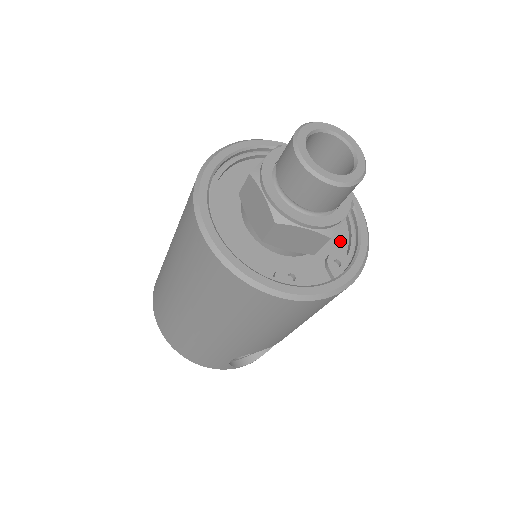
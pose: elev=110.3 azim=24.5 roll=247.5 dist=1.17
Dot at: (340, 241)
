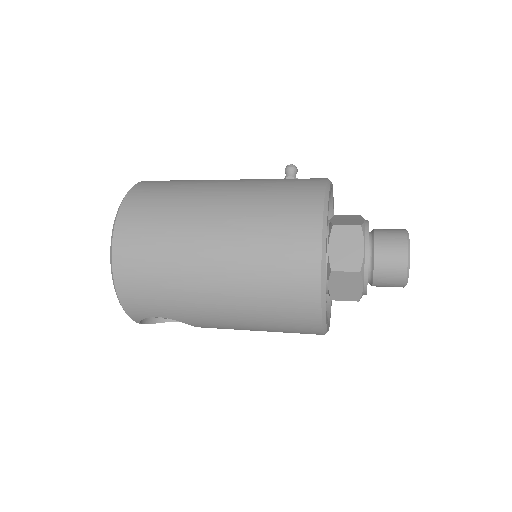
Dot at: occluded
